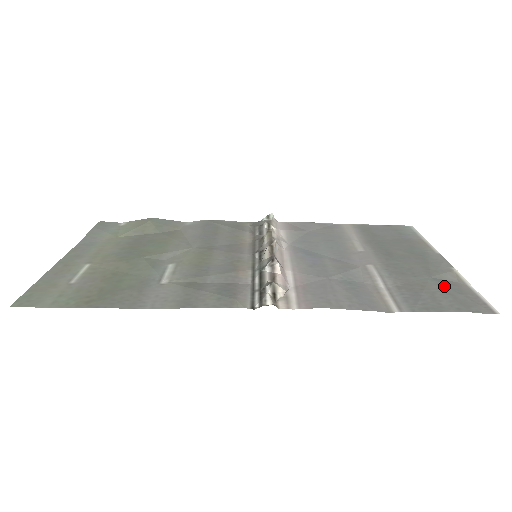
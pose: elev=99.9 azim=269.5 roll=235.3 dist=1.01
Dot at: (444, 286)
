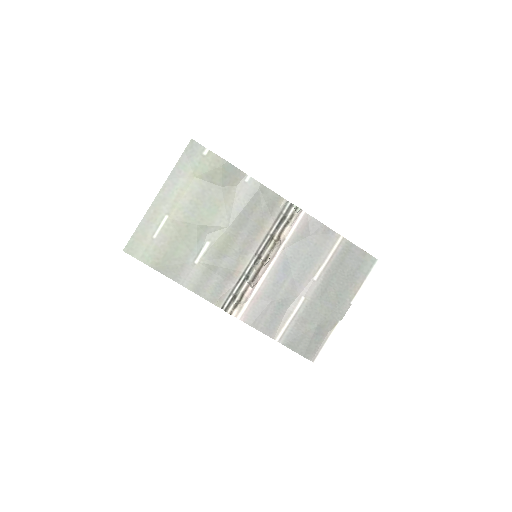
Dot at: (315, 335)
